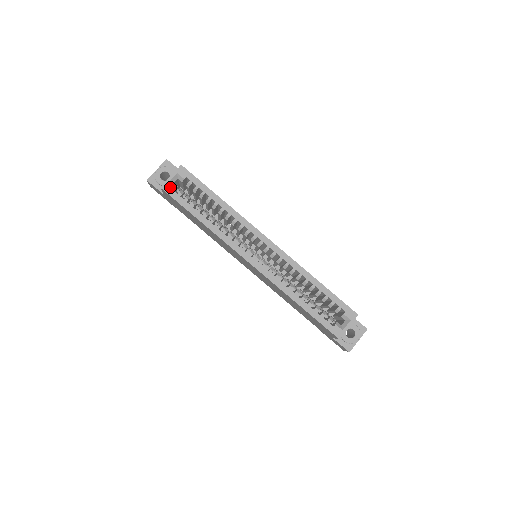
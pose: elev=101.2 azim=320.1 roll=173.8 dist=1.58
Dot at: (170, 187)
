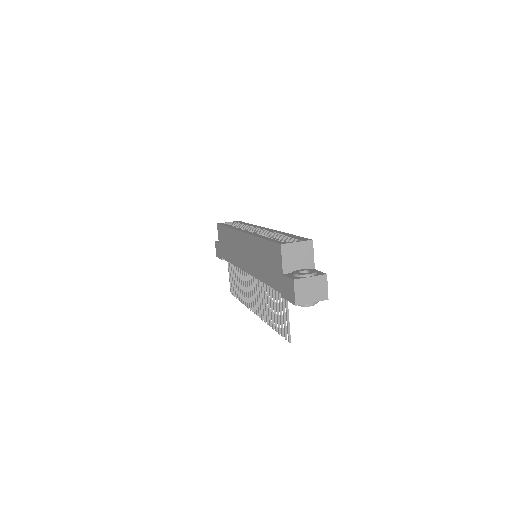
Dot at: (223, 223)
